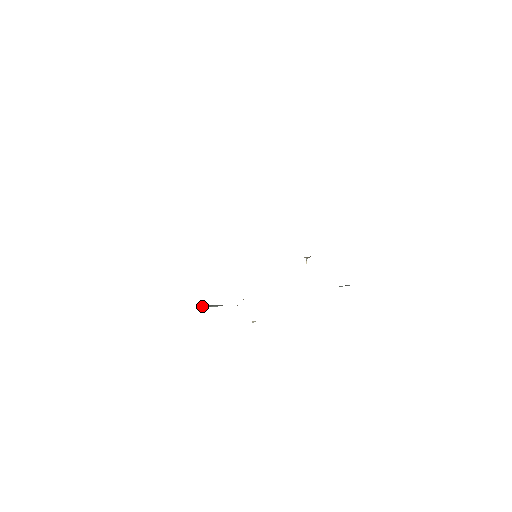
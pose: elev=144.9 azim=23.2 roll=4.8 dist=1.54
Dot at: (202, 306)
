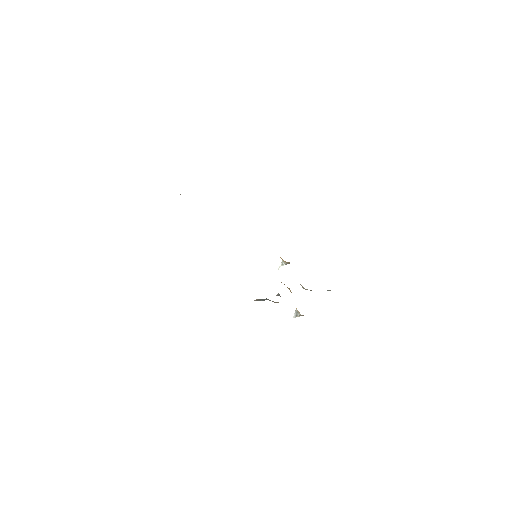
Dot at: (256, 299)
